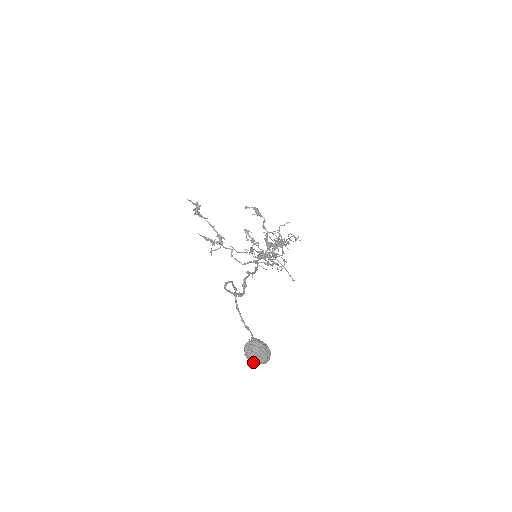
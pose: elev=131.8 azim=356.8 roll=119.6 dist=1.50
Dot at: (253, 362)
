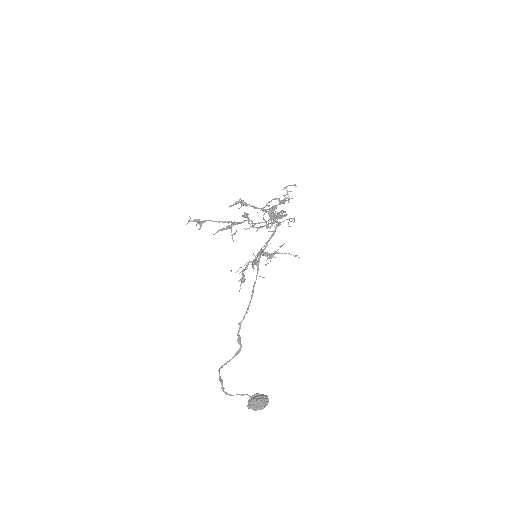
Dot at: occluded
